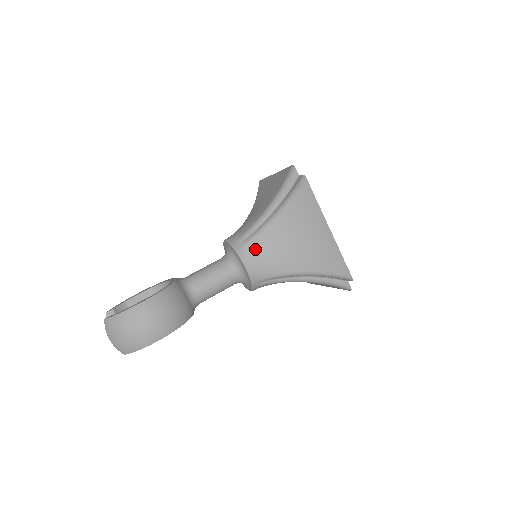
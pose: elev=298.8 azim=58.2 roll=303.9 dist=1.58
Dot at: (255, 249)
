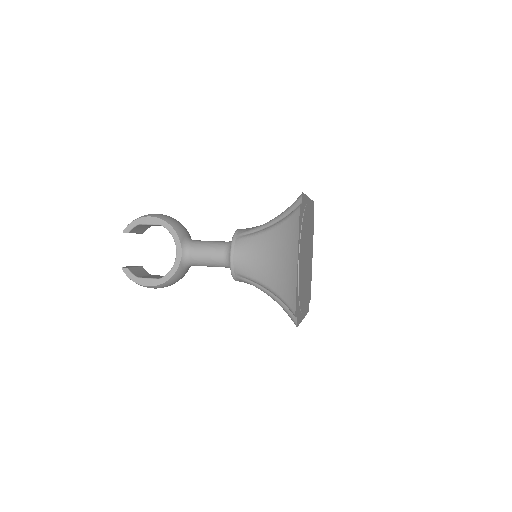
Dot at: occluded
